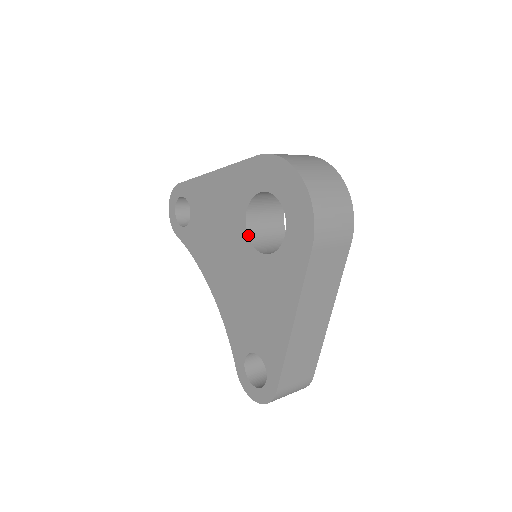
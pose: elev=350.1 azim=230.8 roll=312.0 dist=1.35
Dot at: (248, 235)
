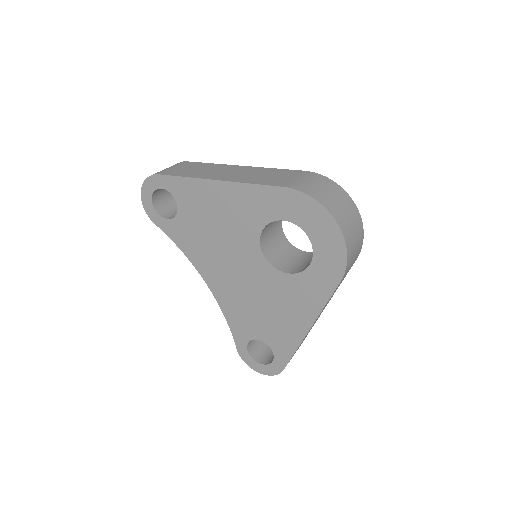
Dot at: (262, 251)
